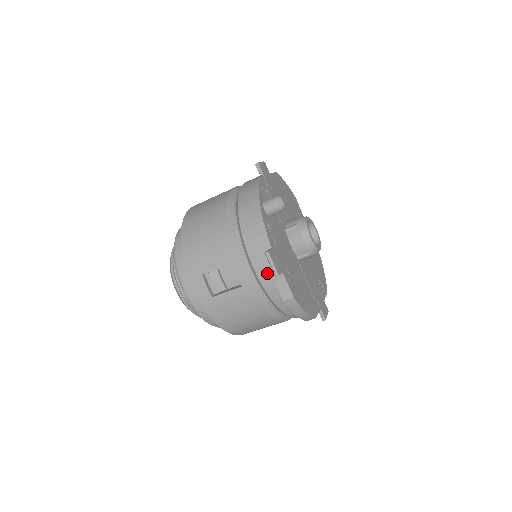
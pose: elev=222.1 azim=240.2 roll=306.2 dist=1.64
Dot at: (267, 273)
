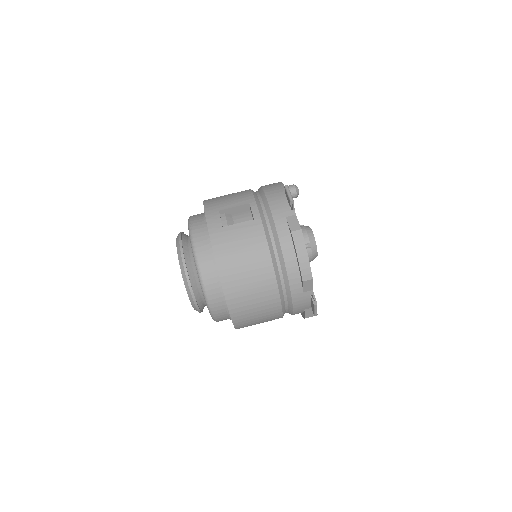
Dot at: (280, 210)
